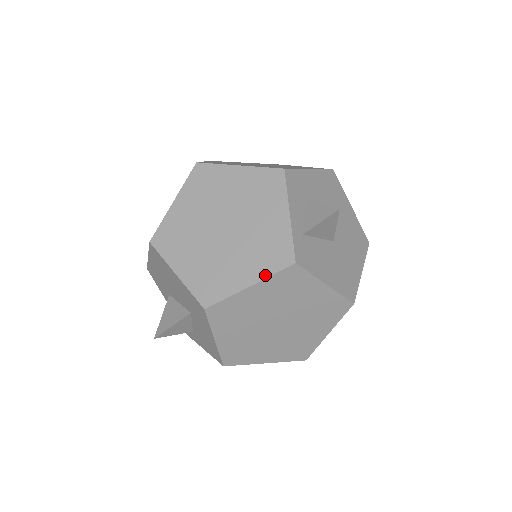
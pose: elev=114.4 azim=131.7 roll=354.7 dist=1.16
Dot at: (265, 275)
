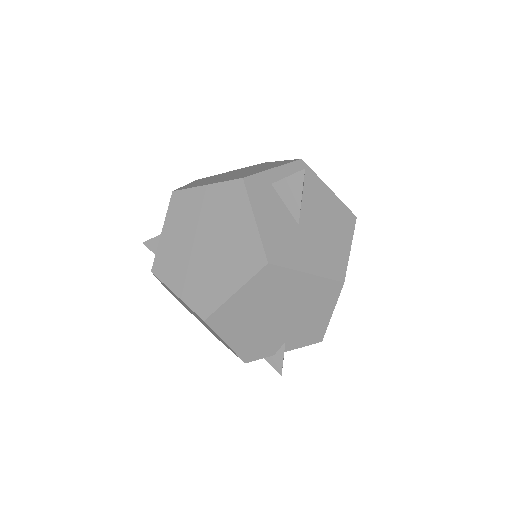
Dot at: (221, 182)
